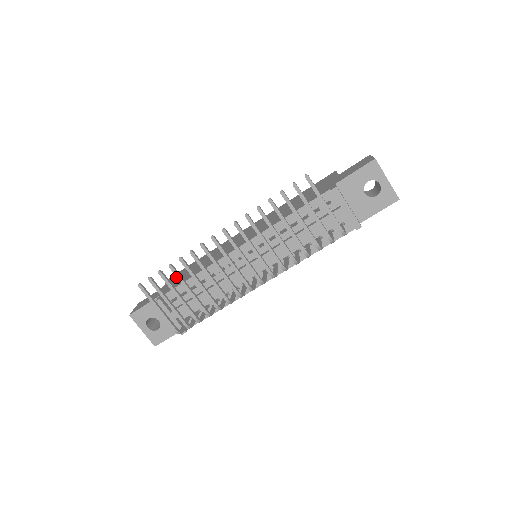
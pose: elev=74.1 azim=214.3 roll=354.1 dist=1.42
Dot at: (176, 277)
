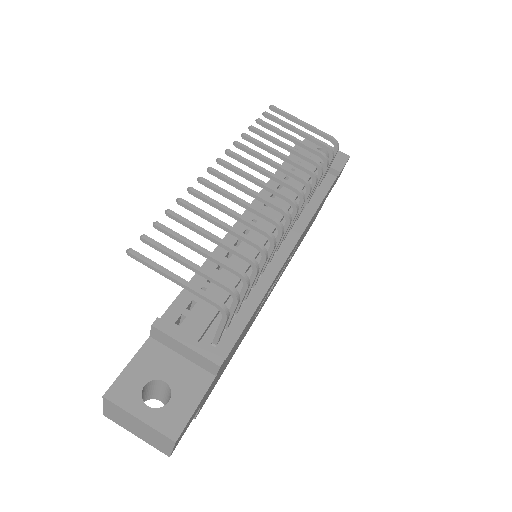
Dot at: occluded
